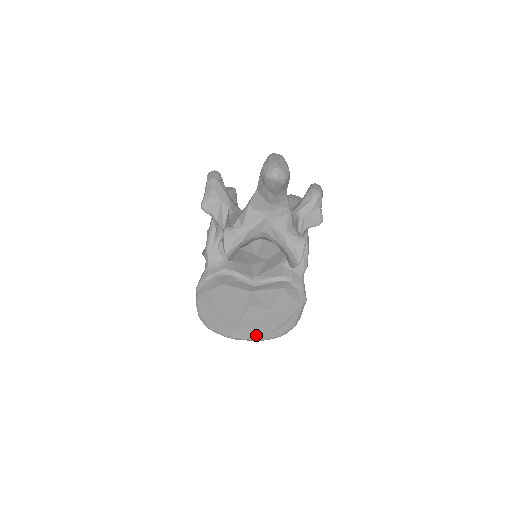
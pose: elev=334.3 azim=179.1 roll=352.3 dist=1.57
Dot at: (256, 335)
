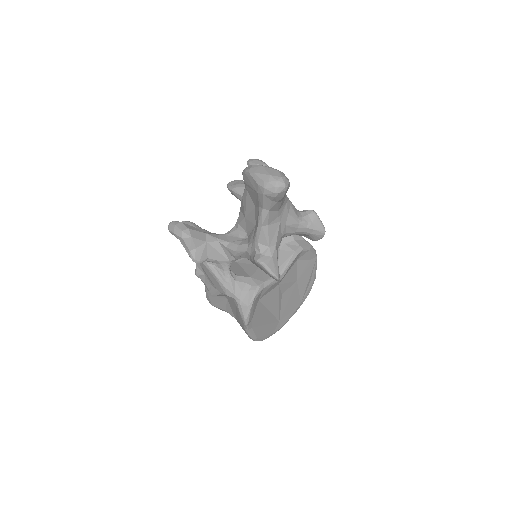
Dot at: (294, 309)
